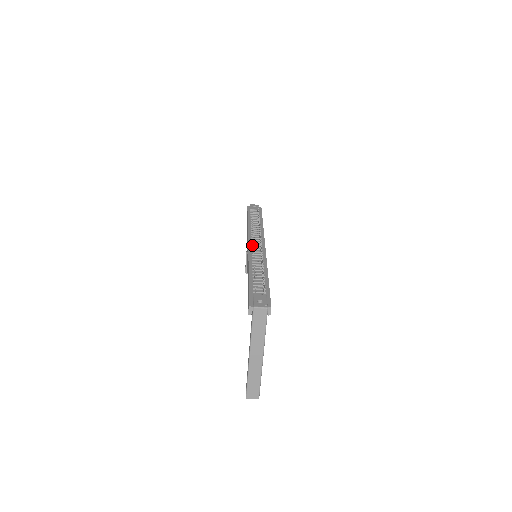
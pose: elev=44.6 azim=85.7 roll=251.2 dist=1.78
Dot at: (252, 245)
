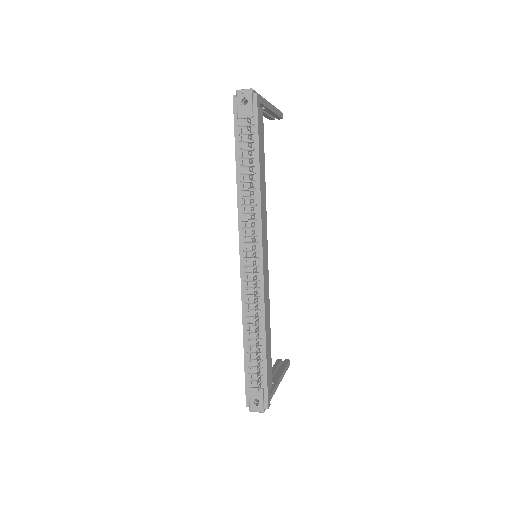
Dot at: (245, 260)
